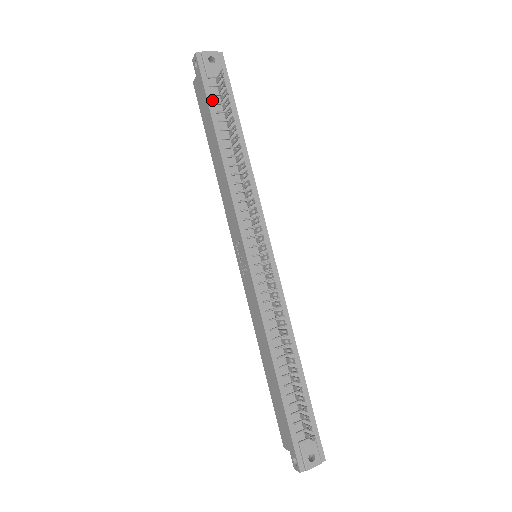
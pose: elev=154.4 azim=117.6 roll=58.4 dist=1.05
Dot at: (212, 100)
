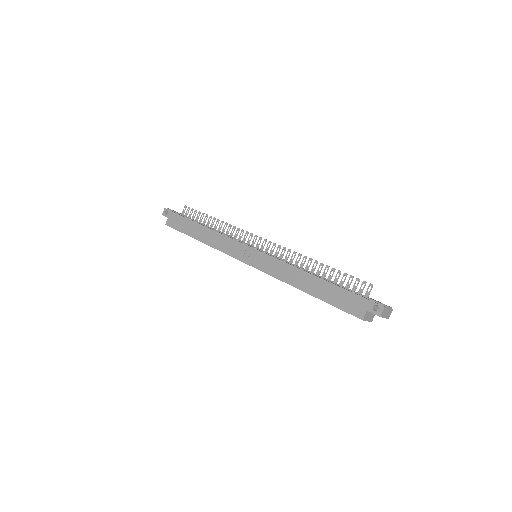
Dot at: (185, 217)
